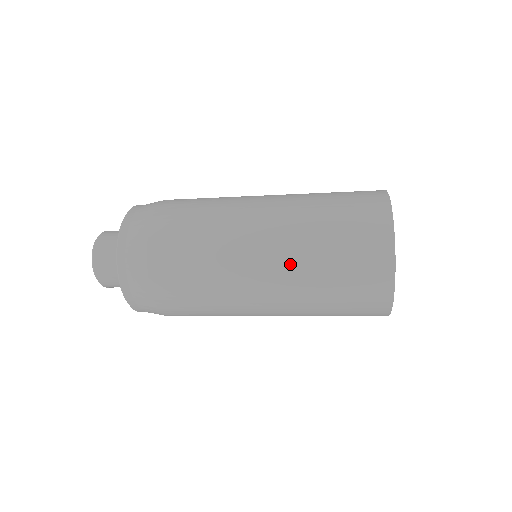
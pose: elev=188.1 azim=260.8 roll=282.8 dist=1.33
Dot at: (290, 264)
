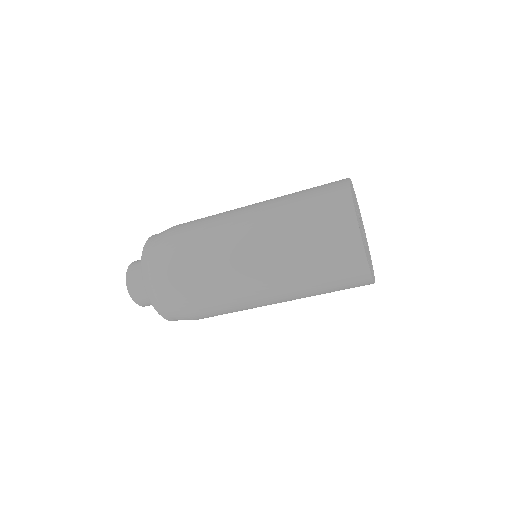
Dot at: (271, 204)
